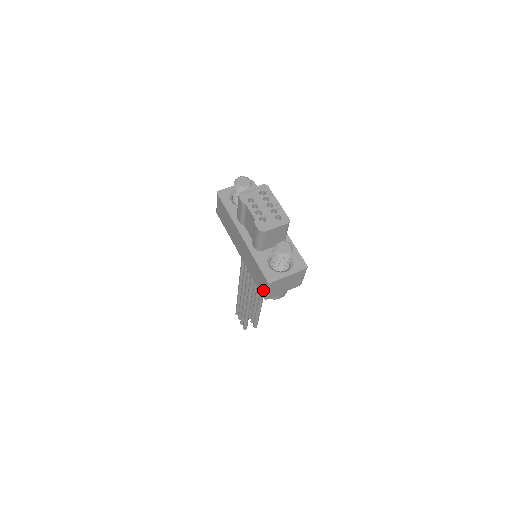
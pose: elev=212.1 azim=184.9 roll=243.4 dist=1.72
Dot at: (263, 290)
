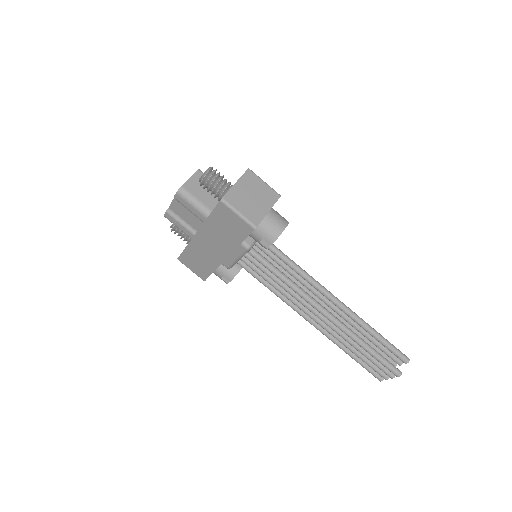
Dot at: (241, 223)
